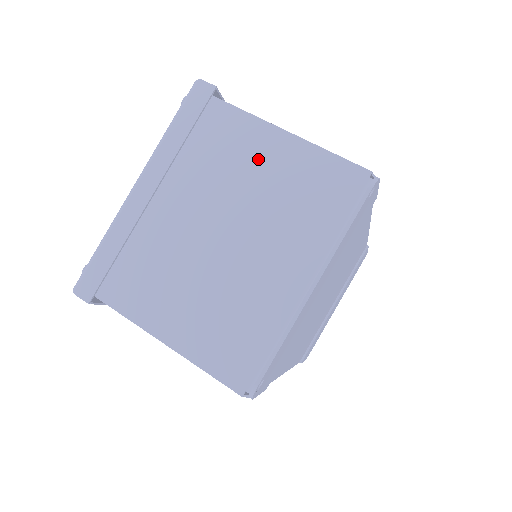
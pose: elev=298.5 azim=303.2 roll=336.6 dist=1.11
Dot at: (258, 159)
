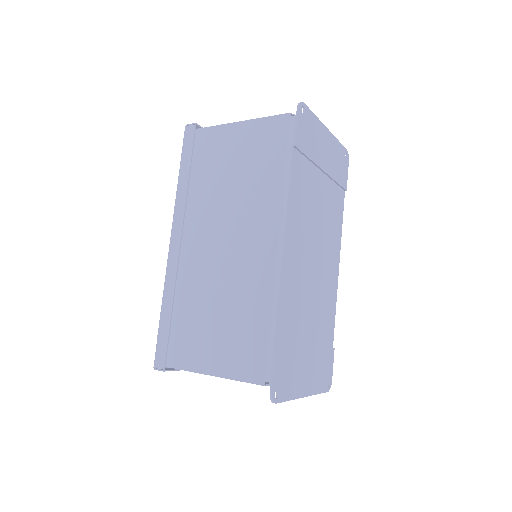
Dot at: occluded
